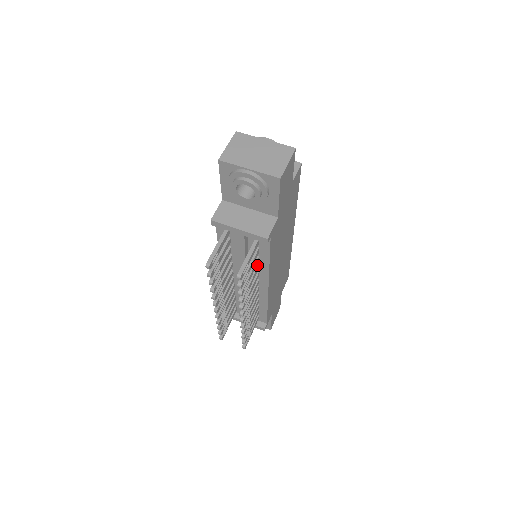
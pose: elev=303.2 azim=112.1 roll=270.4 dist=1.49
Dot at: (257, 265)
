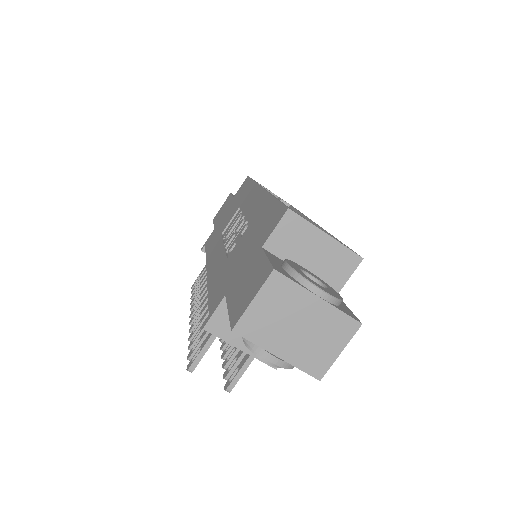
Dot at: occluded
